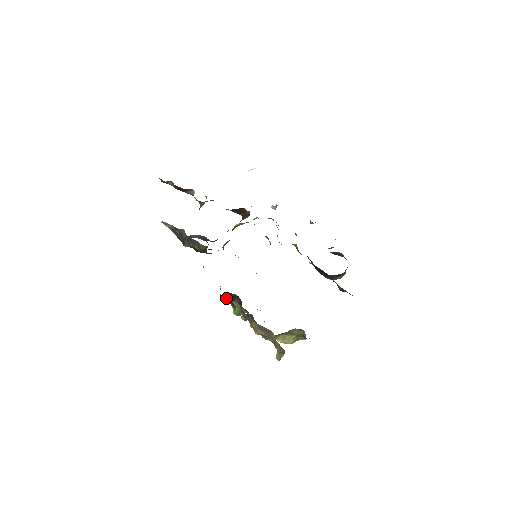
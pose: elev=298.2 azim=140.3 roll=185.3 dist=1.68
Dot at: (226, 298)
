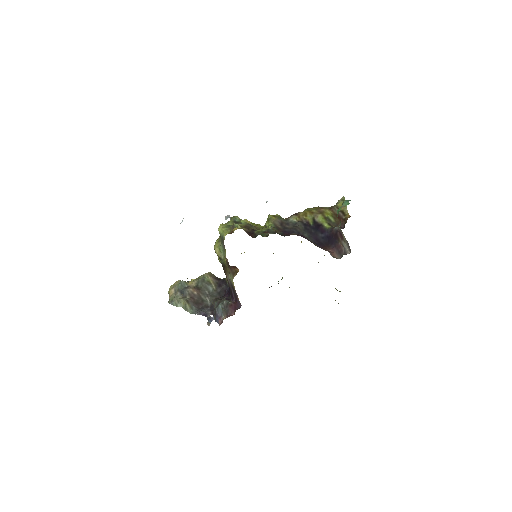
Dot at: occluded
